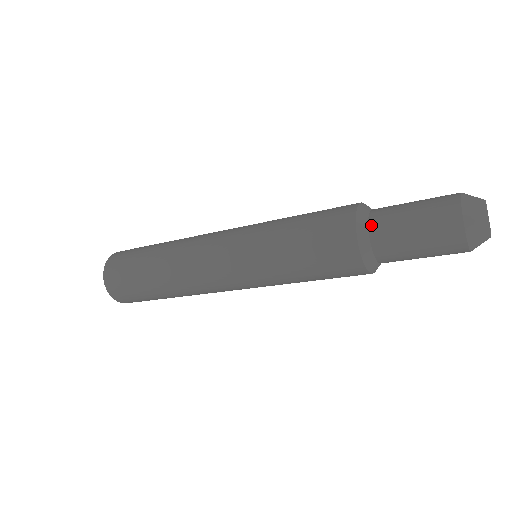
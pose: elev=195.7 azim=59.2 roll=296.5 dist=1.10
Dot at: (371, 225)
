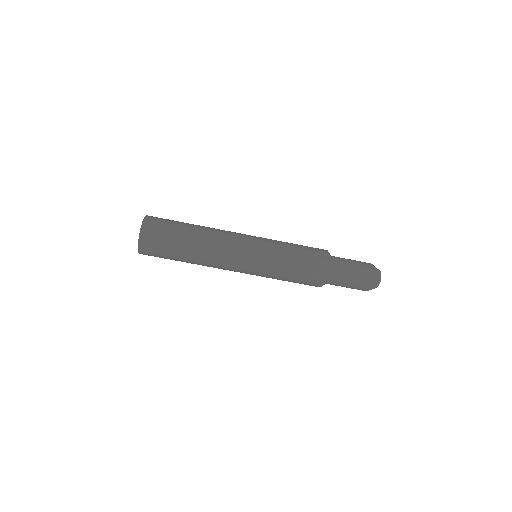
Dot at: (334, 265)
